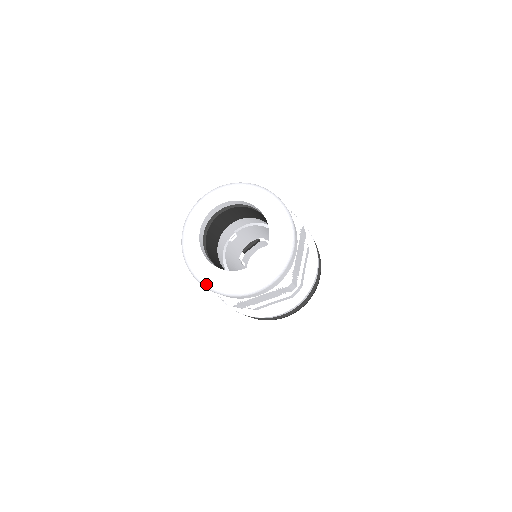
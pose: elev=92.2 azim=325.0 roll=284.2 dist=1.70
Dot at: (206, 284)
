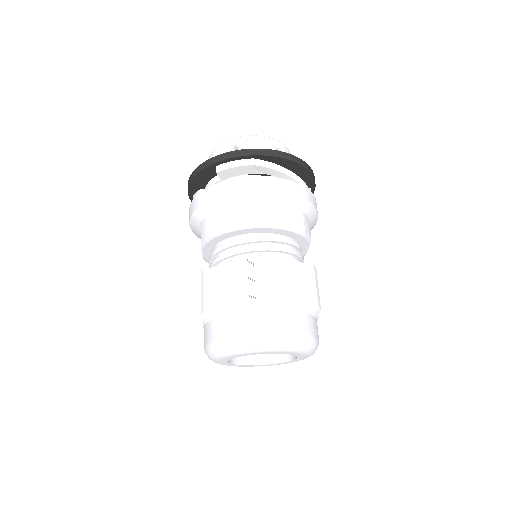
Dot at: occluded
